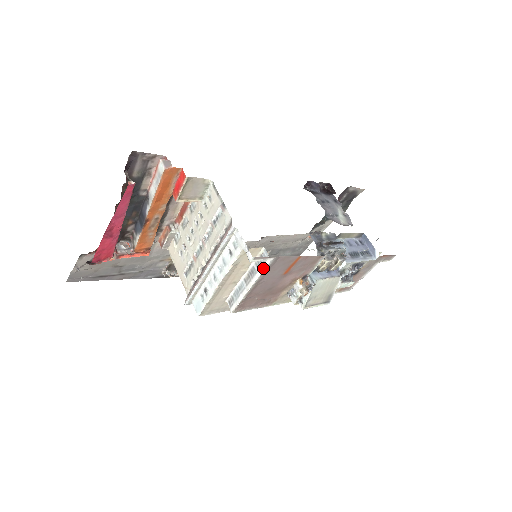
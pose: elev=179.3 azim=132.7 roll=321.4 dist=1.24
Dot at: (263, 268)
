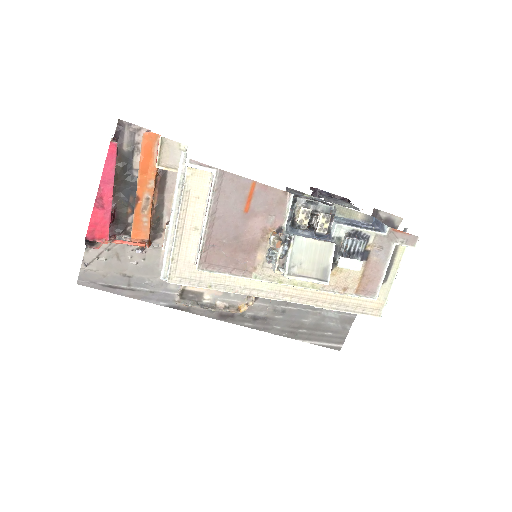
Dot at: (211, 189)
